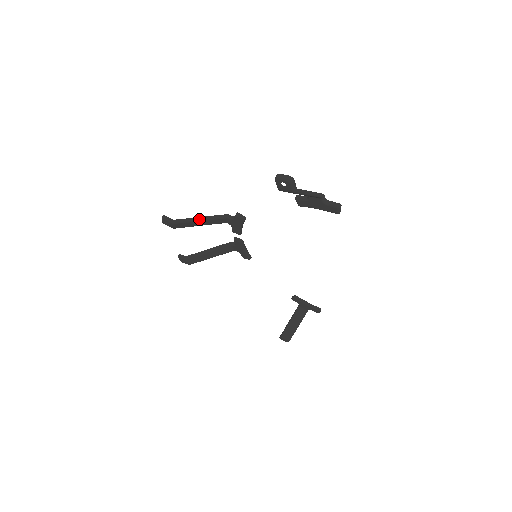
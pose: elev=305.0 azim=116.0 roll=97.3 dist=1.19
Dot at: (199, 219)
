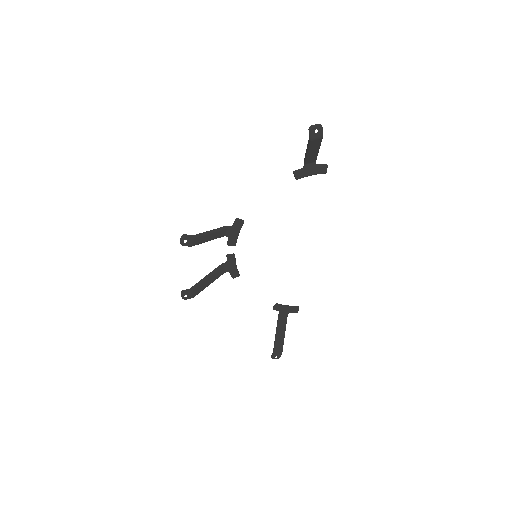
Dot at: (210, 232)
